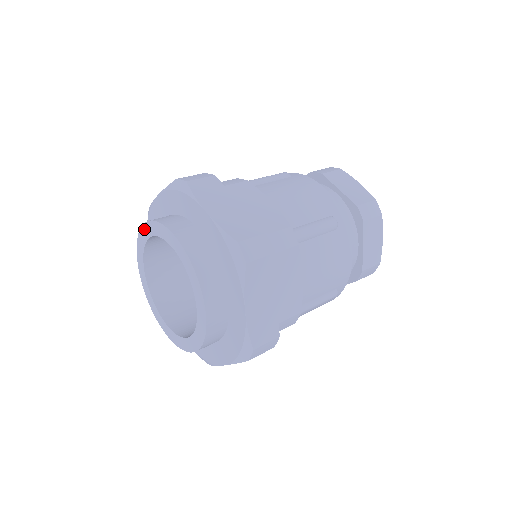
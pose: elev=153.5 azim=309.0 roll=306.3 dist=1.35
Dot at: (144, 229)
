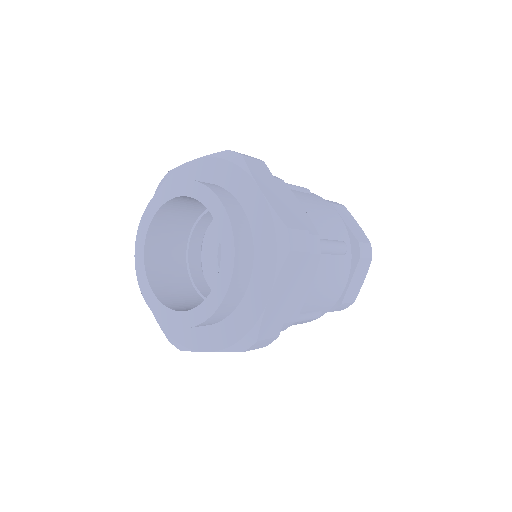
Dot at: (173, 186)
